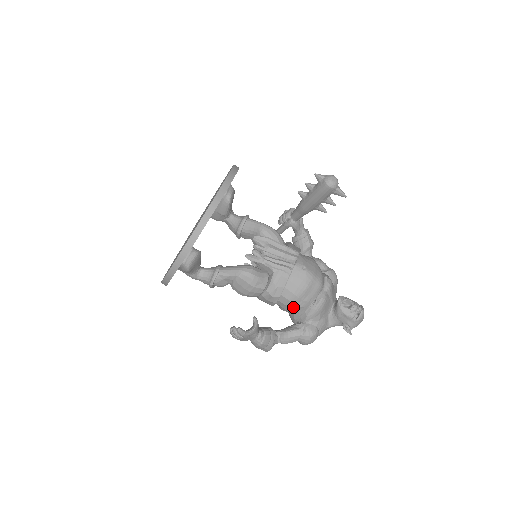
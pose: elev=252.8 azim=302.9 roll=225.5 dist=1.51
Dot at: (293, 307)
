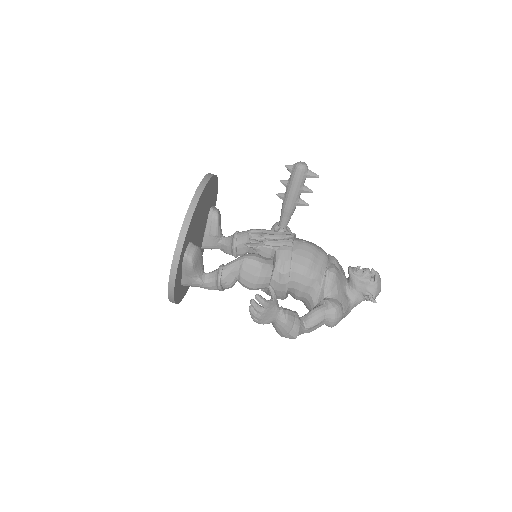
Dot at: (307, 282)
